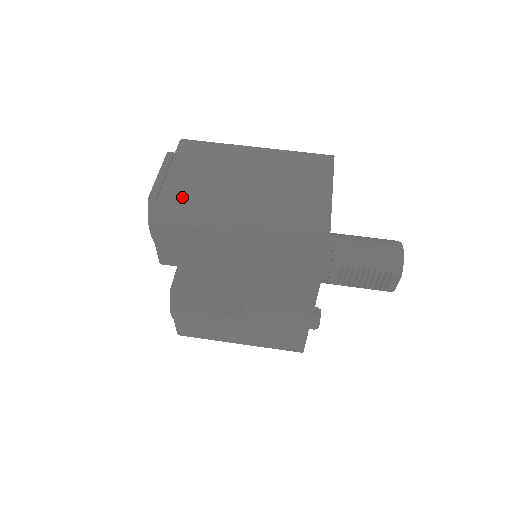
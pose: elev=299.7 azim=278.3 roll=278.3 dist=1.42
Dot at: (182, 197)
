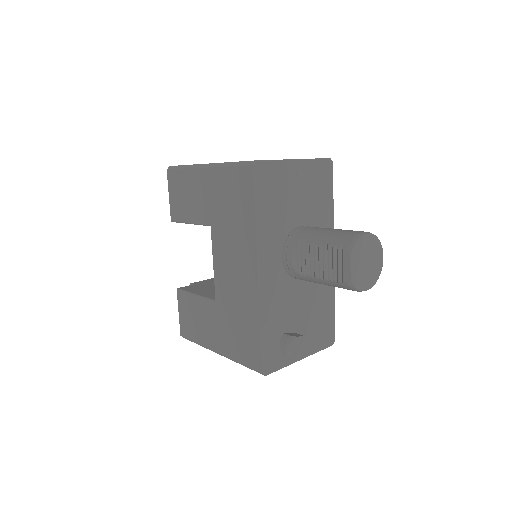
Dot at: occluded
